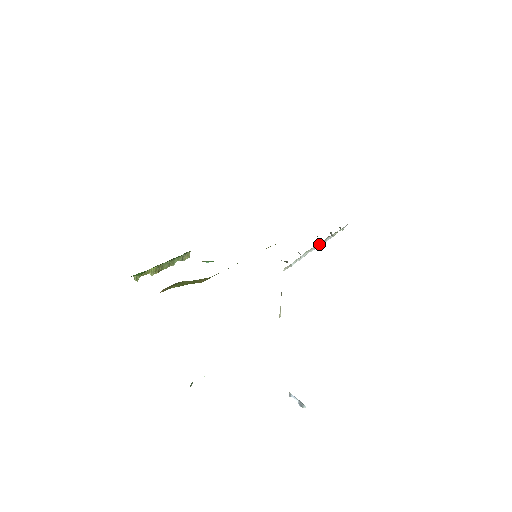
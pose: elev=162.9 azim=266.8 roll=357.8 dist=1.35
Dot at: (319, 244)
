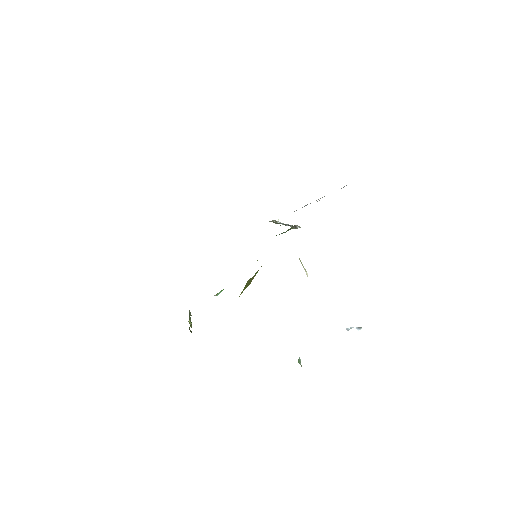
Dot at: occluded
